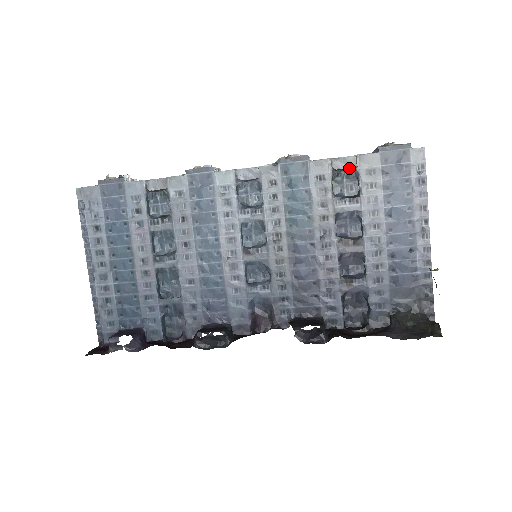
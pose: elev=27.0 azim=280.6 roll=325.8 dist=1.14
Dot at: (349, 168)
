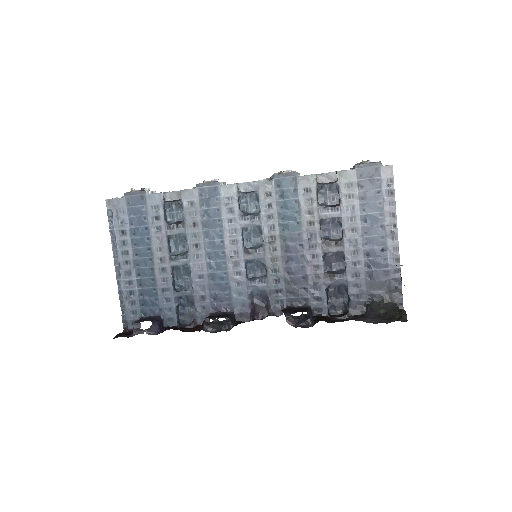
Dot at: (331, 182)
